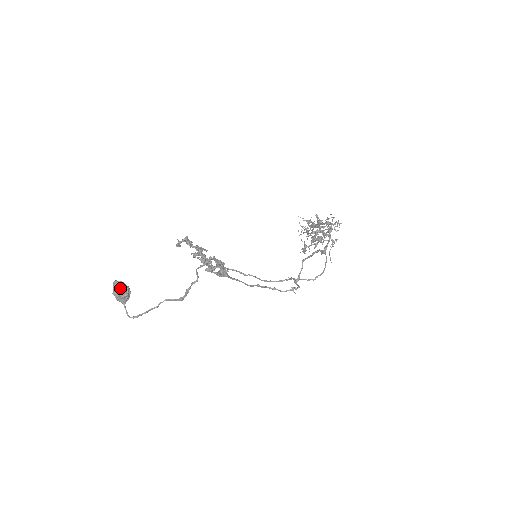
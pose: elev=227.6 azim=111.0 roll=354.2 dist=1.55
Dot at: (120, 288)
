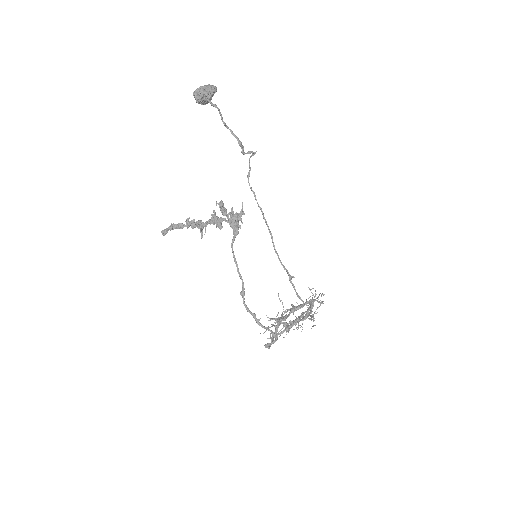
Dot at: (212, 86)
